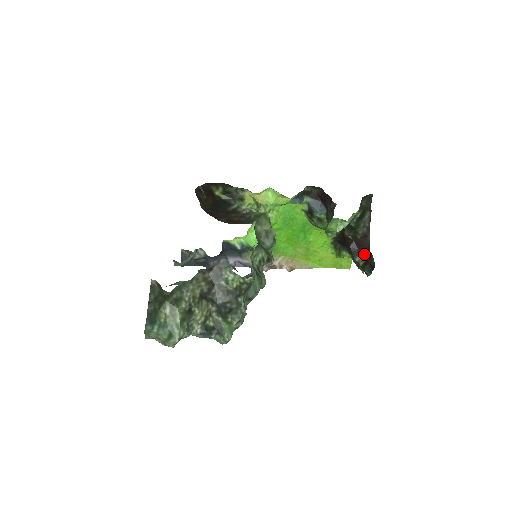
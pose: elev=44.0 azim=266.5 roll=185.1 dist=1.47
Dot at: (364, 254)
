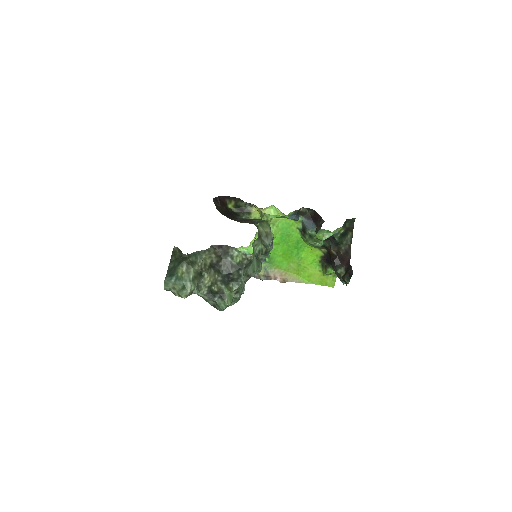
Dot at: (345, 267)
